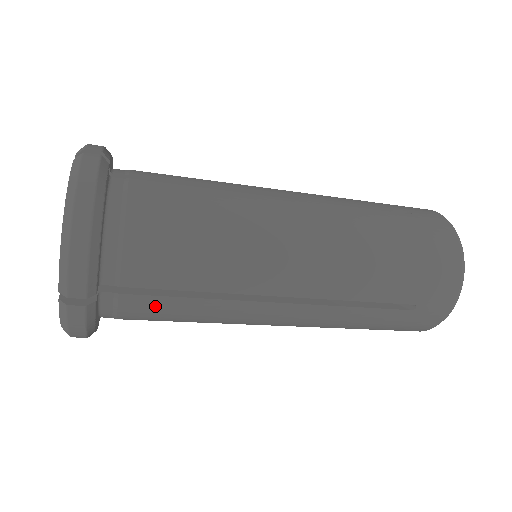
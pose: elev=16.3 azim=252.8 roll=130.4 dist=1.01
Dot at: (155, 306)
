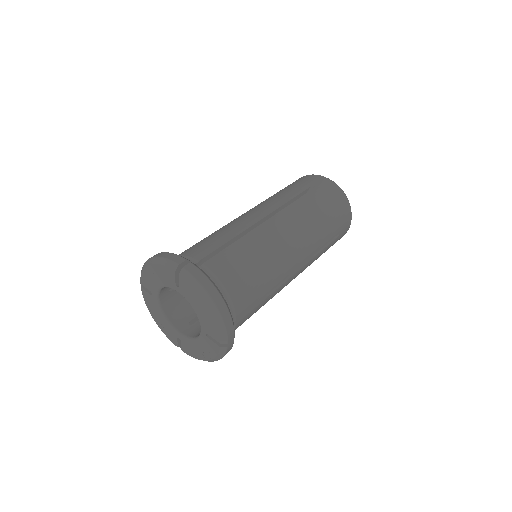
Dot at: occluded
